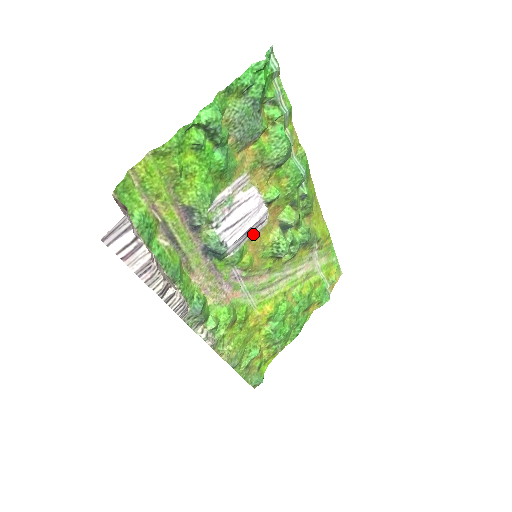
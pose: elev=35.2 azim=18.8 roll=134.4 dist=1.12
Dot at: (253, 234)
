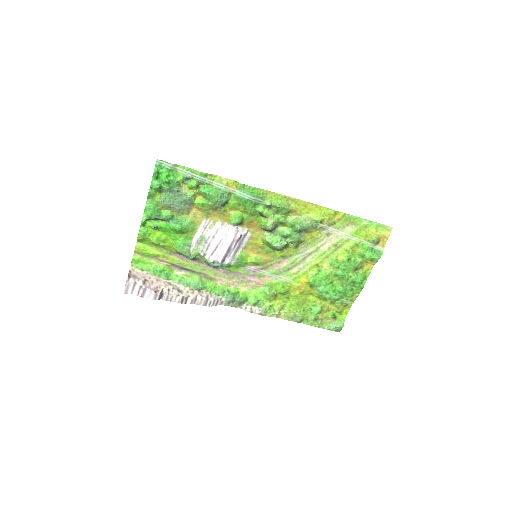
Dot at: (244, 244)
